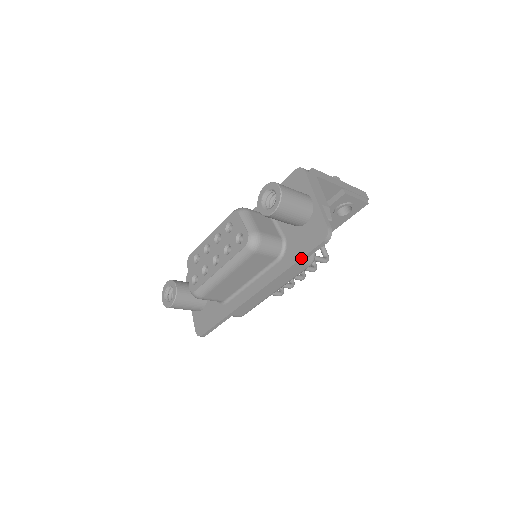
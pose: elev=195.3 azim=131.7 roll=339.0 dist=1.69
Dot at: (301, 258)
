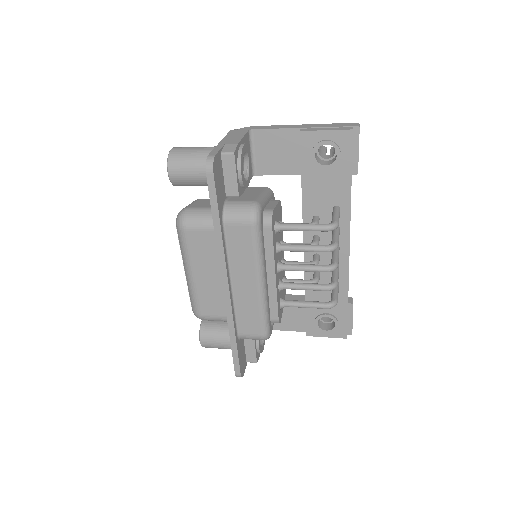
Dot at: (211, 209)
